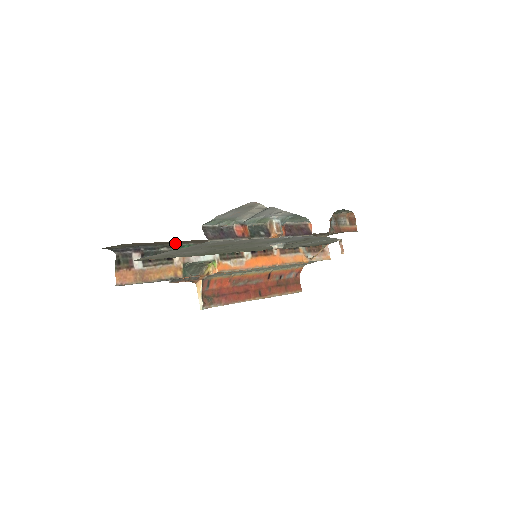
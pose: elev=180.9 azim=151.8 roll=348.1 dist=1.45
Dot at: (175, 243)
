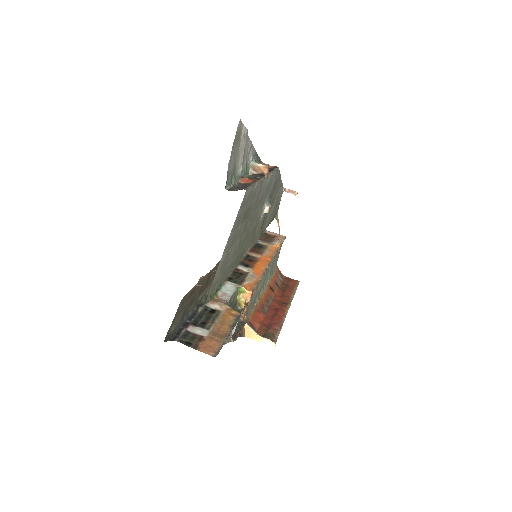
Dot at: (202, 293)
